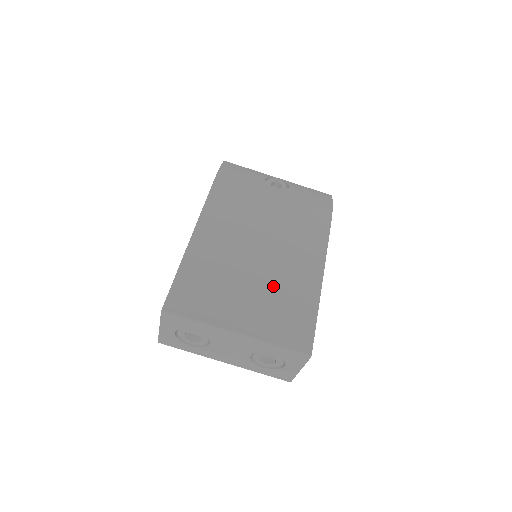
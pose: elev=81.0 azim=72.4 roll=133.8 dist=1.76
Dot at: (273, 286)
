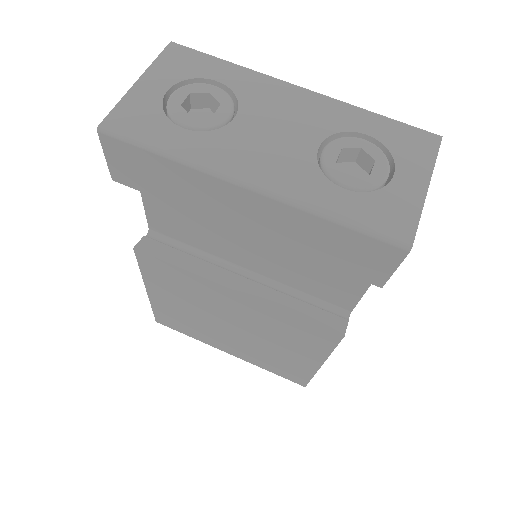
Dot at: occluded
